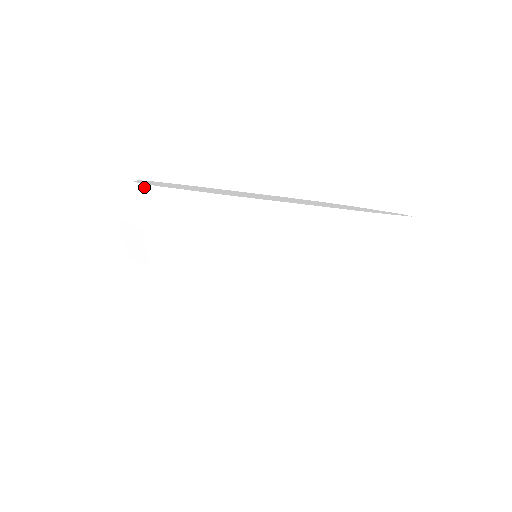
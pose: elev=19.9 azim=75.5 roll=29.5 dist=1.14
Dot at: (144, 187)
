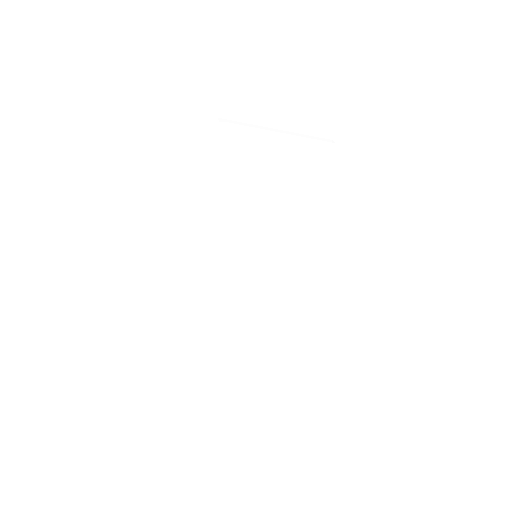
Dot at: occluded
